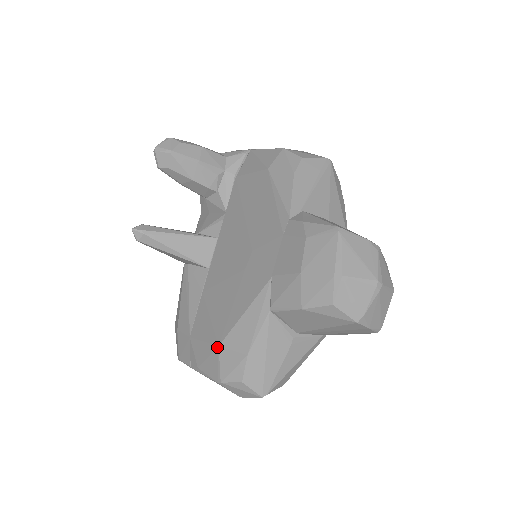
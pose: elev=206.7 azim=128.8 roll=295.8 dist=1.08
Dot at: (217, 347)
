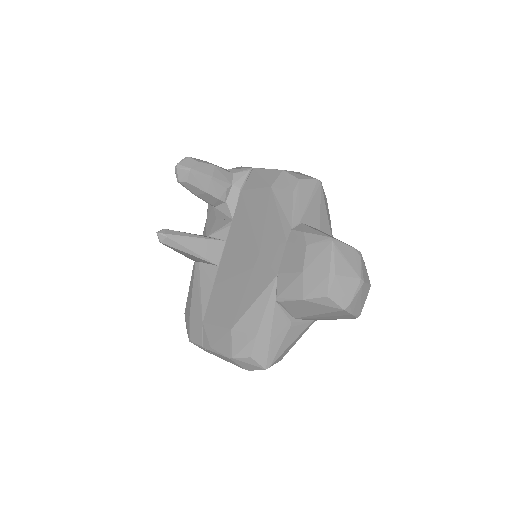
Dot at: (230, 330)
